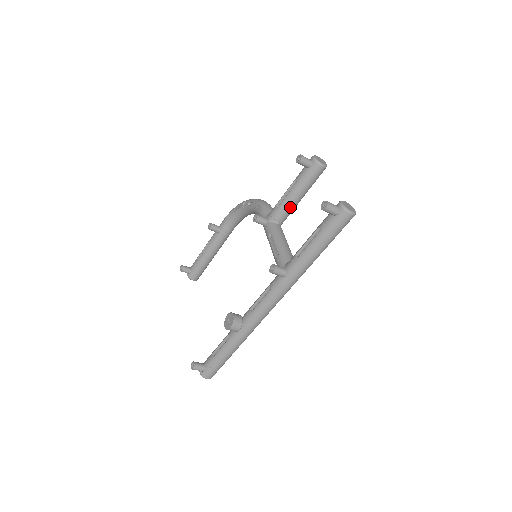
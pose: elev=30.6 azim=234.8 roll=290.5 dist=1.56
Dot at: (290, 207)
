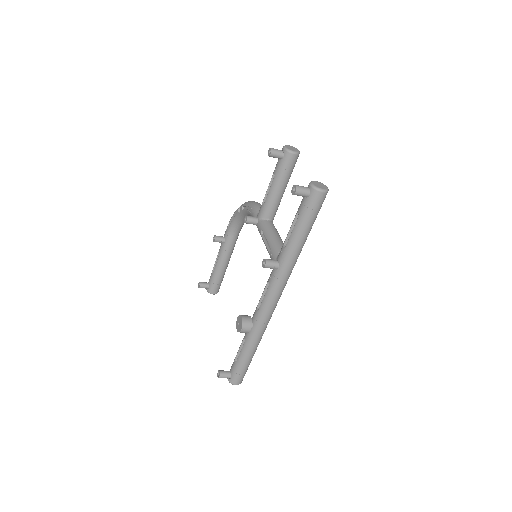
Dot at: (275, 201)
